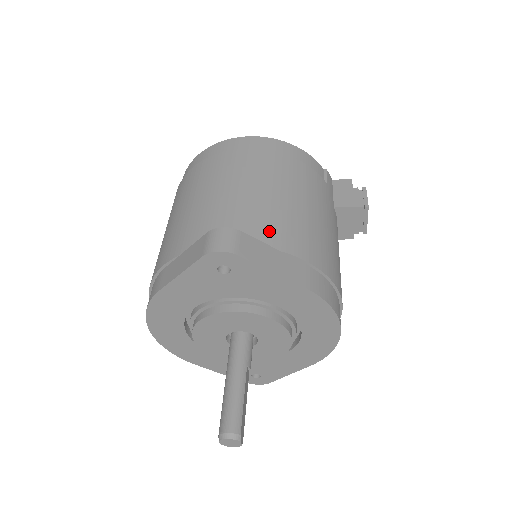
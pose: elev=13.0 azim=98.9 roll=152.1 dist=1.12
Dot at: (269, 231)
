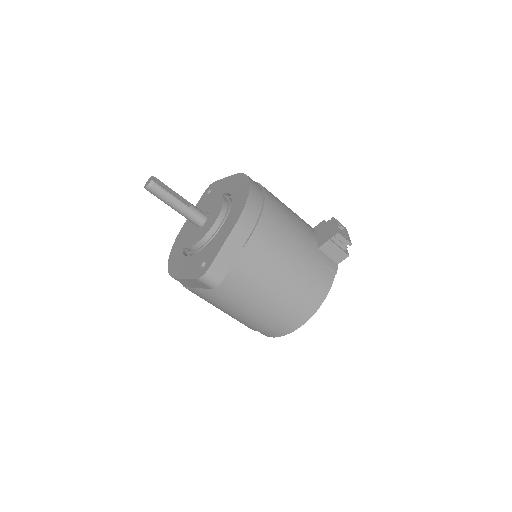
Dot at: occluded
